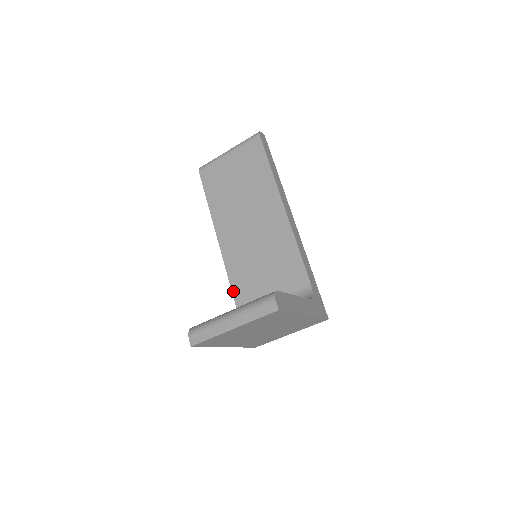
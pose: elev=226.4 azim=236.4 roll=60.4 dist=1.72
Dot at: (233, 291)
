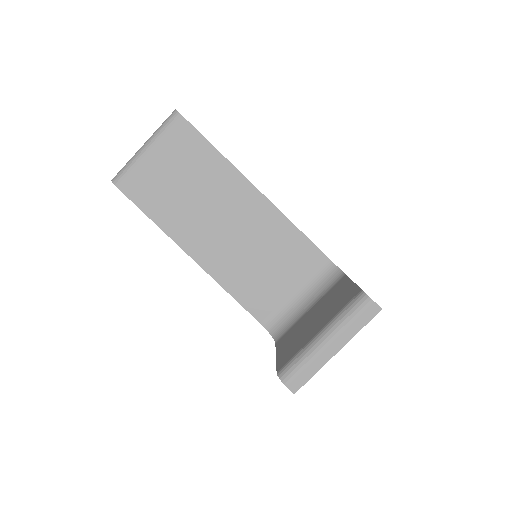
Dot at: (242, 303)
